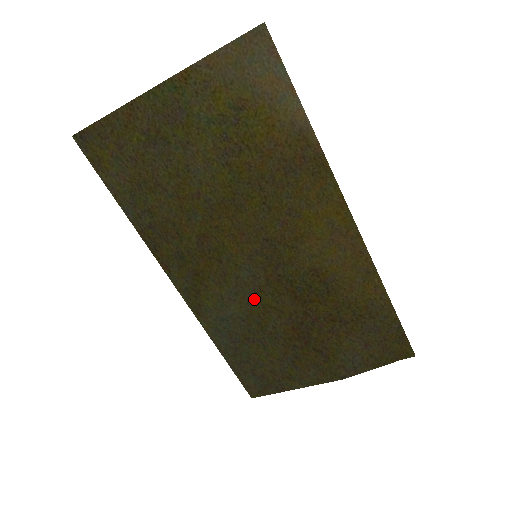
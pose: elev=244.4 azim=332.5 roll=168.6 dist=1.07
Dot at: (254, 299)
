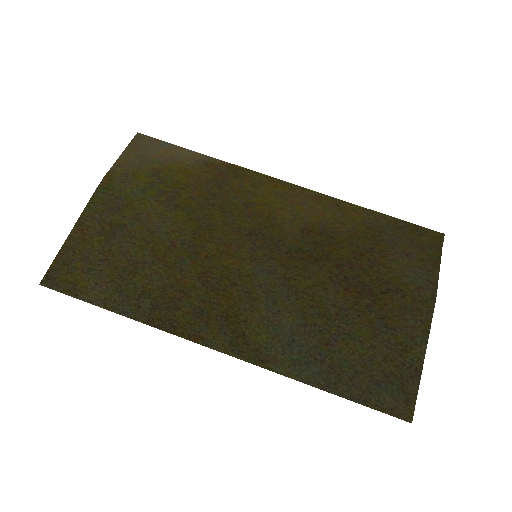
Dot at: (291, 293)
